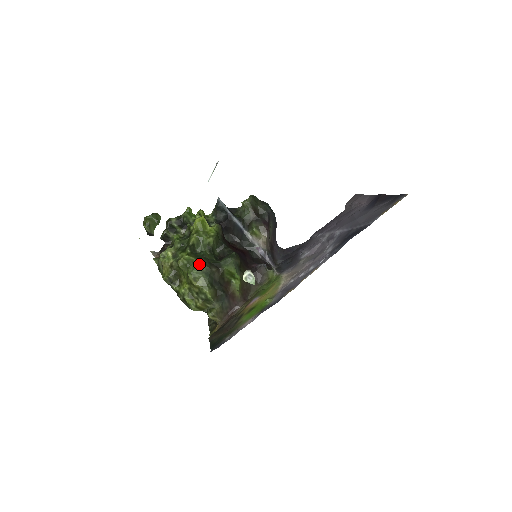
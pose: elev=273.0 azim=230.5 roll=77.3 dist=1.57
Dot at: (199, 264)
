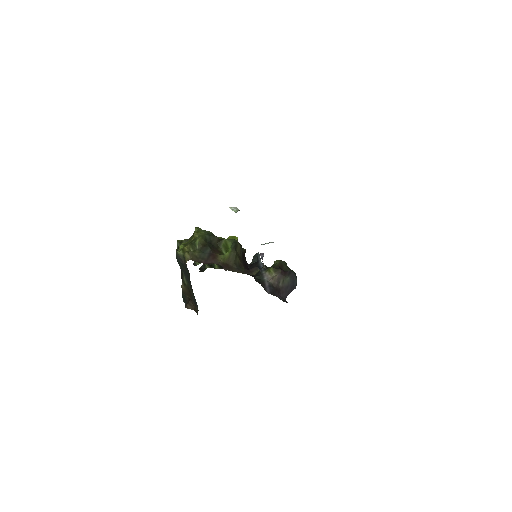
Dot at: (209, 231)
